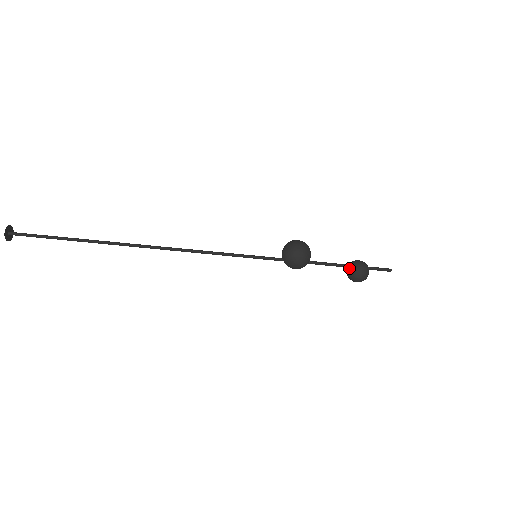
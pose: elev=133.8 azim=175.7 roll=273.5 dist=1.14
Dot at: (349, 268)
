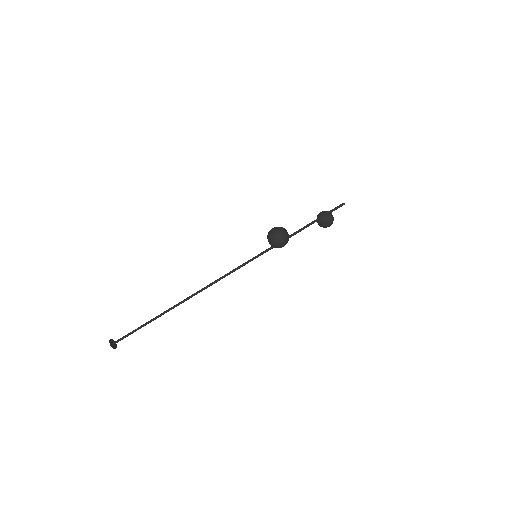
Dot at: (317, 221)
